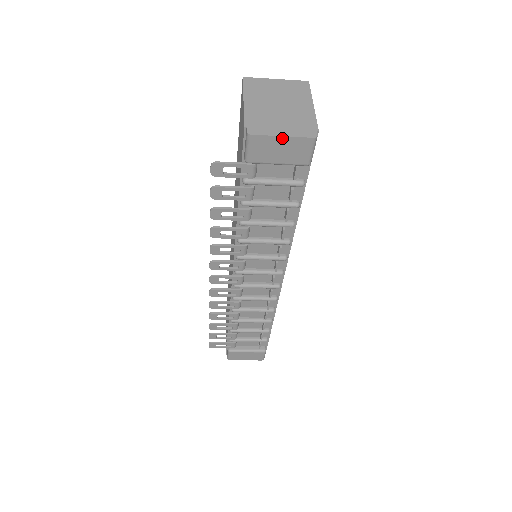
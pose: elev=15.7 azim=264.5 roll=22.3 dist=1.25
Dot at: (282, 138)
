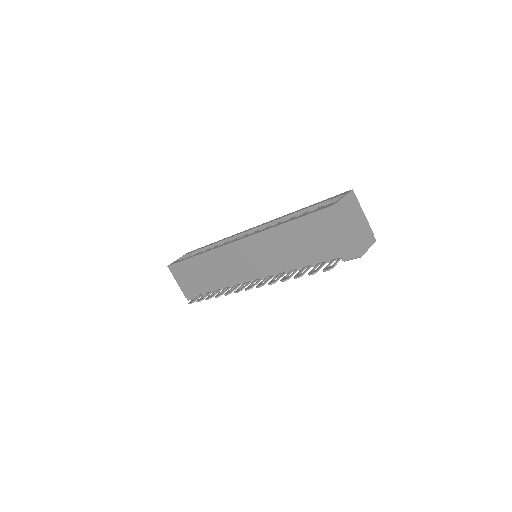
Dot at: (367, 249)
